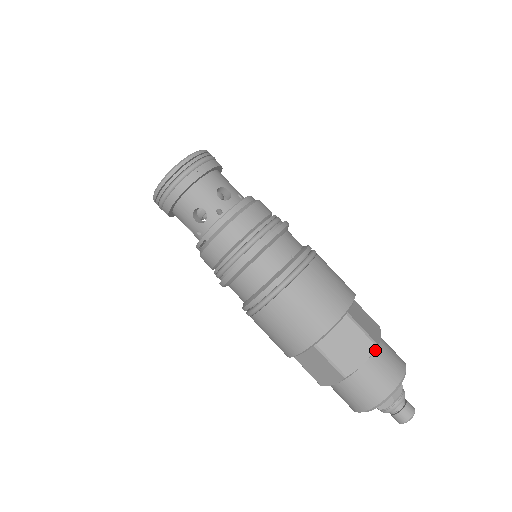
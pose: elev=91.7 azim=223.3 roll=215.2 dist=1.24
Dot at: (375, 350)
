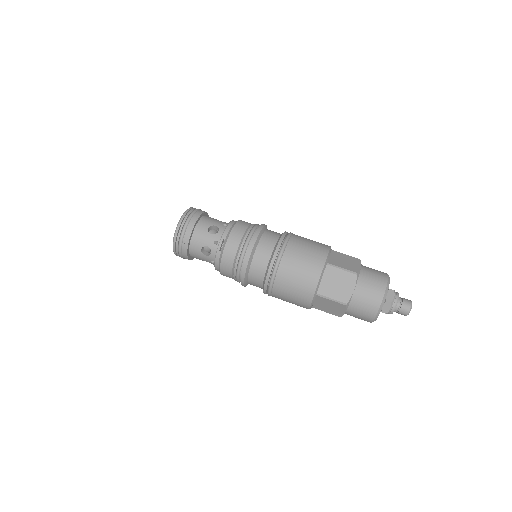
Dot at: occluded
